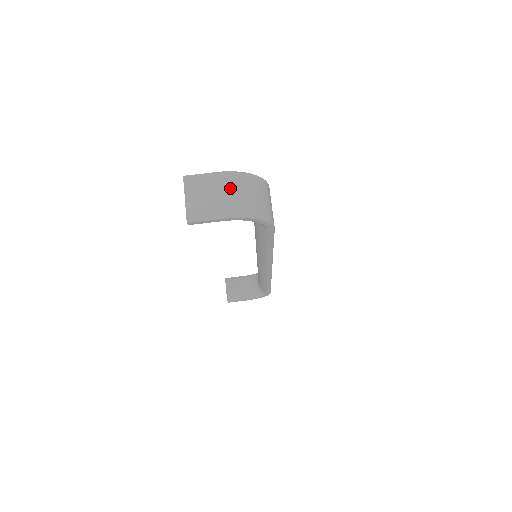
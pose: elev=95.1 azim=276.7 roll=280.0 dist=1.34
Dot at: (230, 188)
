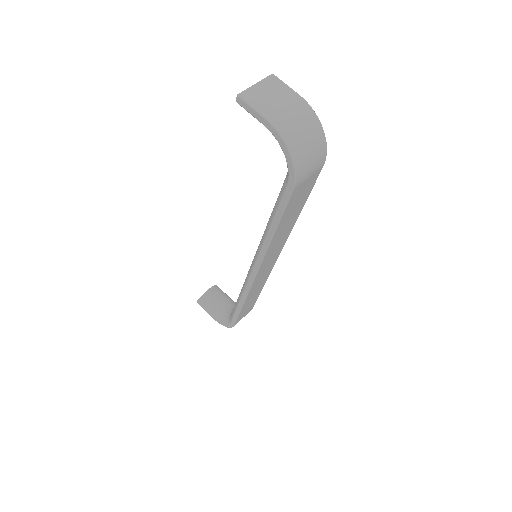
Dot at: (296, 111)
